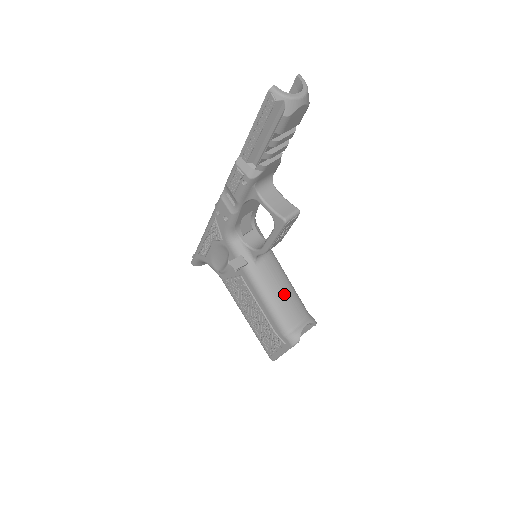
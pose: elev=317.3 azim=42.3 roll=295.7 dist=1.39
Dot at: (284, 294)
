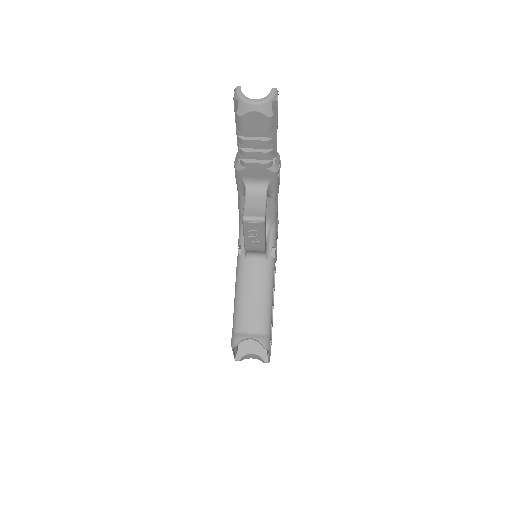
Dot at: (253, 300)
